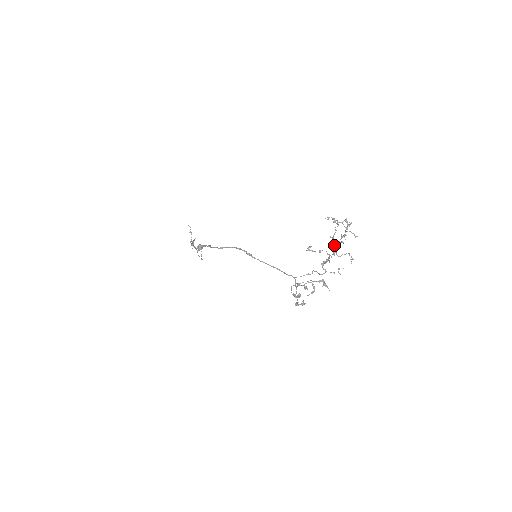
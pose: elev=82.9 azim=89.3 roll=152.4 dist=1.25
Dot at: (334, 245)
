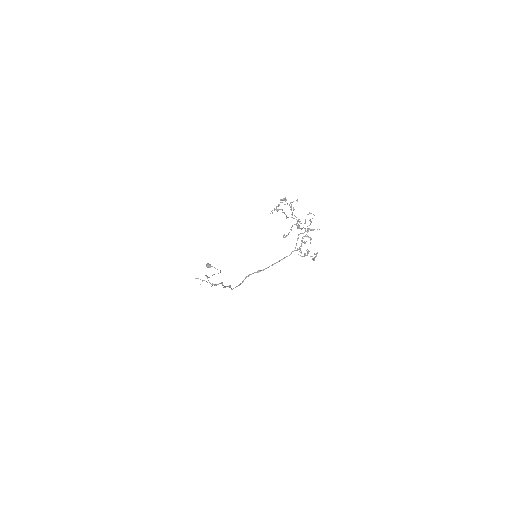
Dot at: occluded
